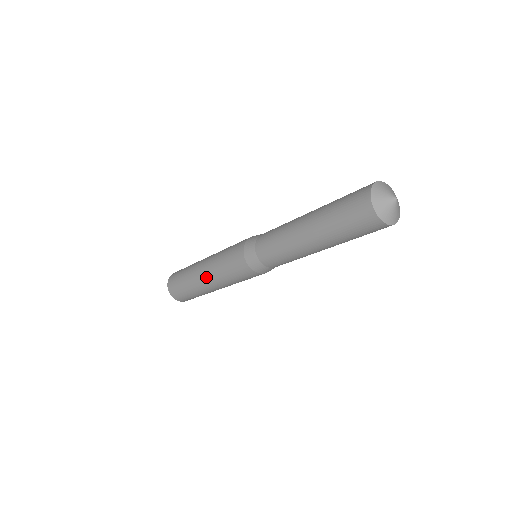
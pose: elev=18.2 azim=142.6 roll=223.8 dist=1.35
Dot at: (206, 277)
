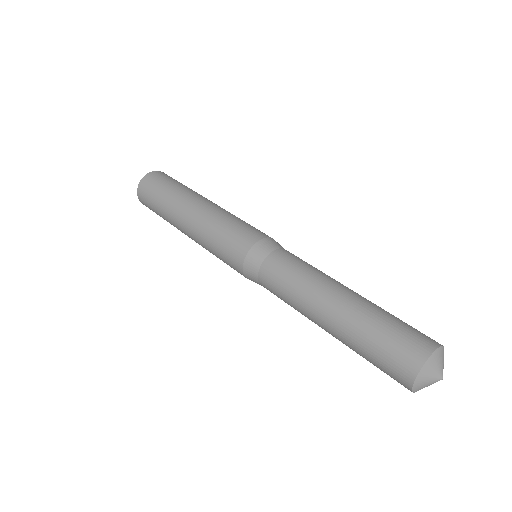
Dot at: (191, 238)
